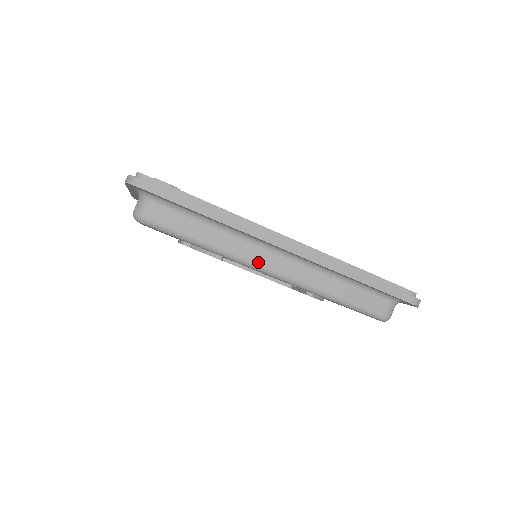
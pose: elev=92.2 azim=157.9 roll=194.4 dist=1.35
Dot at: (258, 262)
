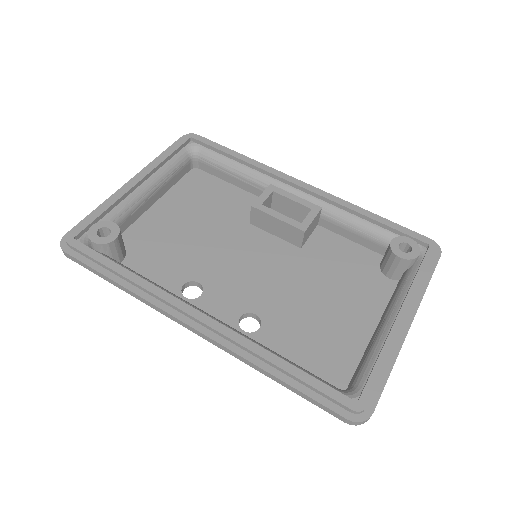
Dot at: occluded
